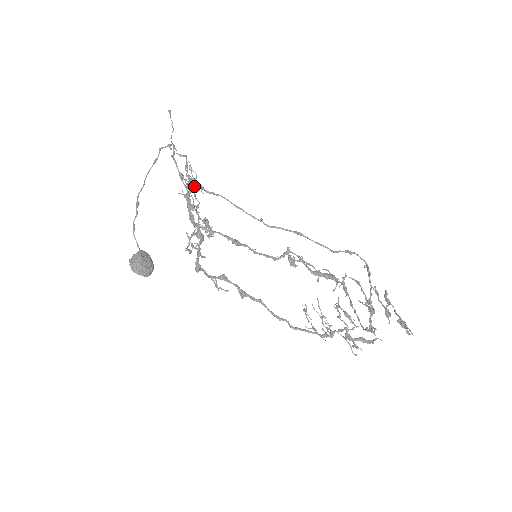
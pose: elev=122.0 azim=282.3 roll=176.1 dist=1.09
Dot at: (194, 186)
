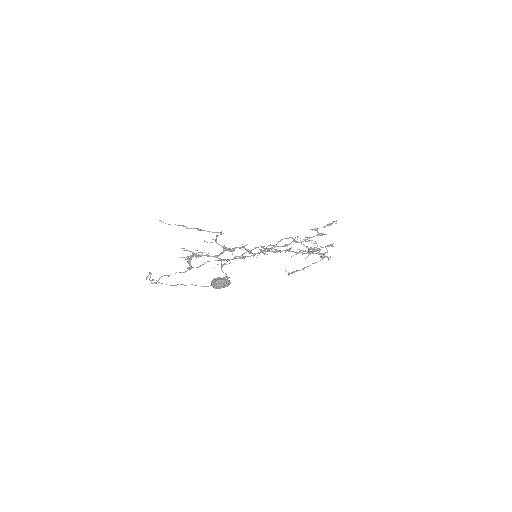
Dot at: (190, 268)
